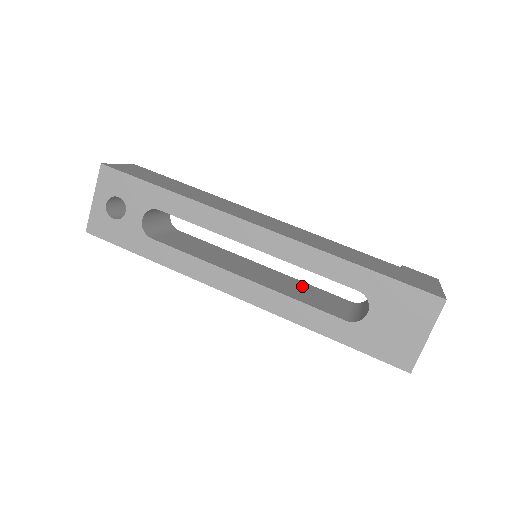
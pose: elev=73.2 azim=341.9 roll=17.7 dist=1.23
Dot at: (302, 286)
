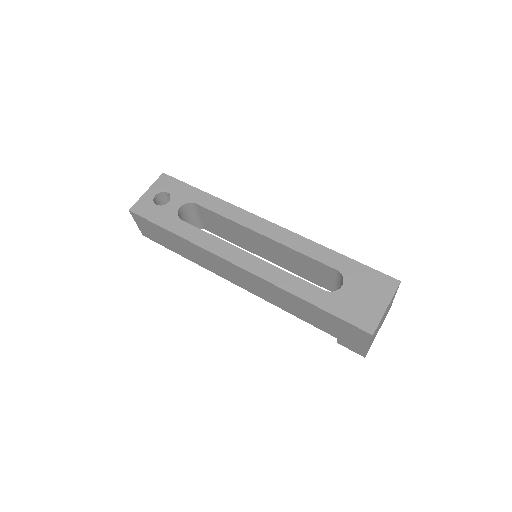
Dot at: occluded
